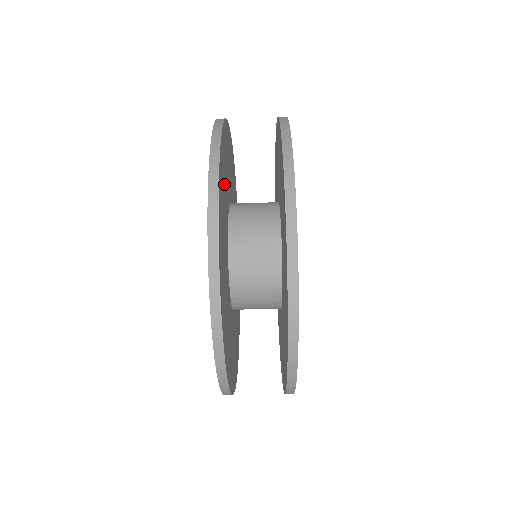
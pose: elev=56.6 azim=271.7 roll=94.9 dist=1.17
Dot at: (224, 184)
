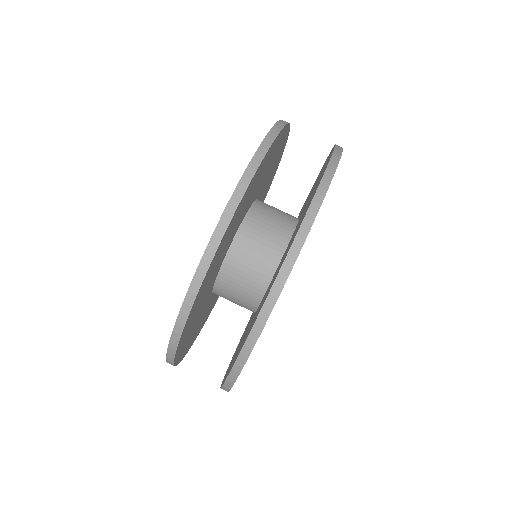
Dot at: (272, 170)
